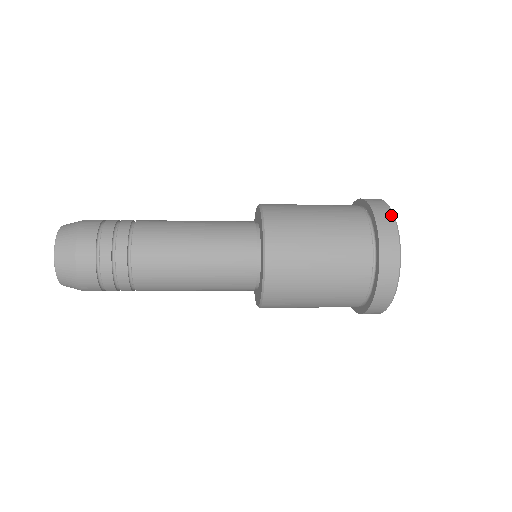
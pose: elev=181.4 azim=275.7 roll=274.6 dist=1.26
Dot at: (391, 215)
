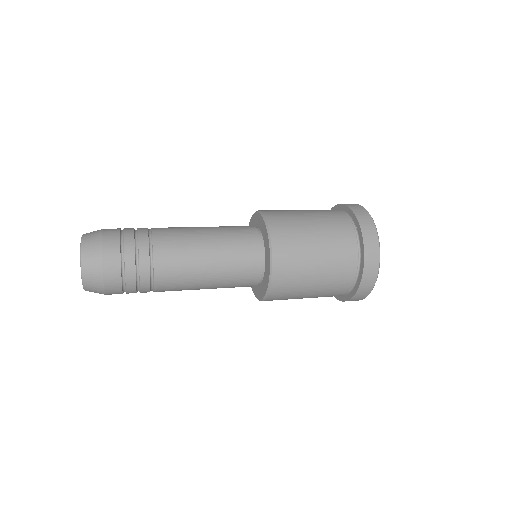
Dot at: (376, 235)
